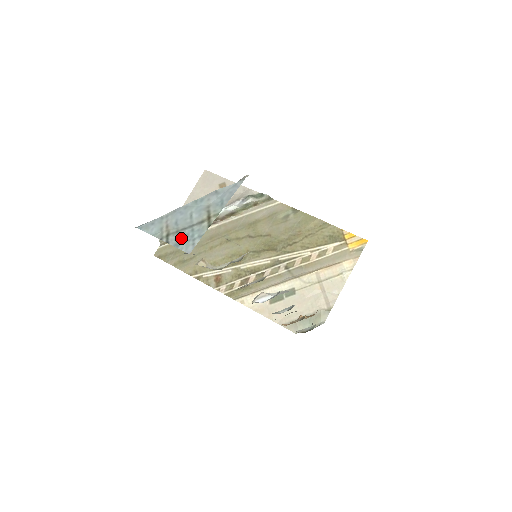
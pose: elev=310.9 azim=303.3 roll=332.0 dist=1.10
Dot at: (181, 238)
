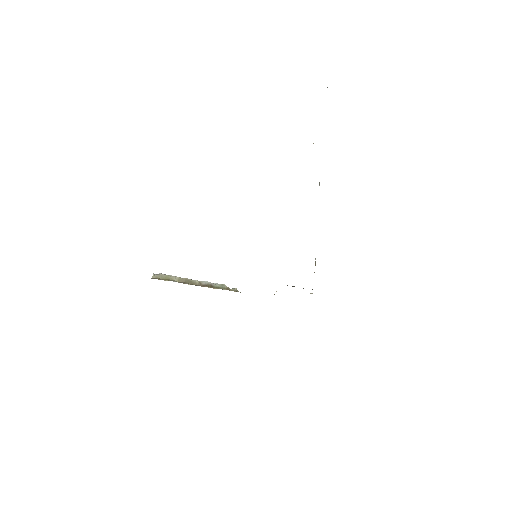
Dot at: occluded
